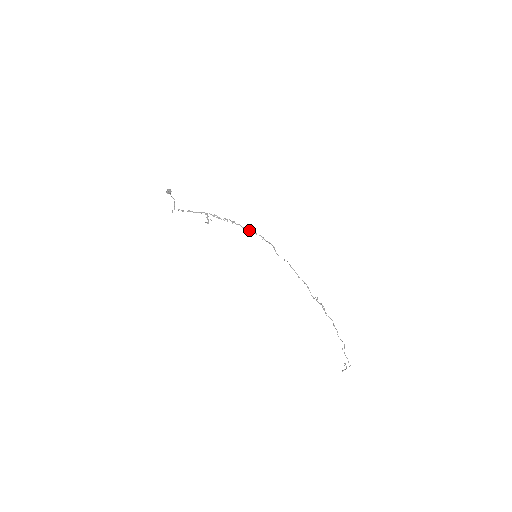
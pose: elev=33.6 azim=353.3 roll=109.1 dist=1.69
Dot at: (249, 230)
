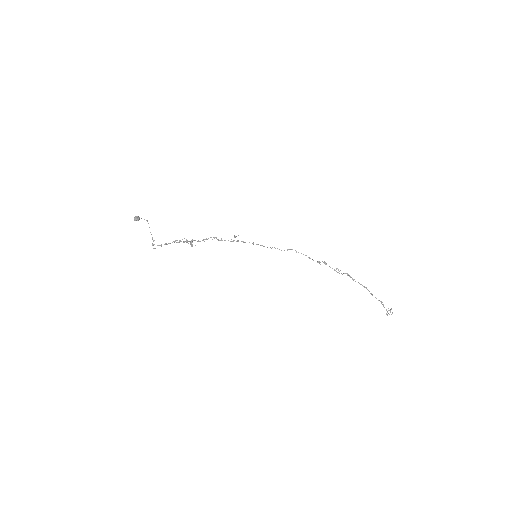
Dot at: occluded
